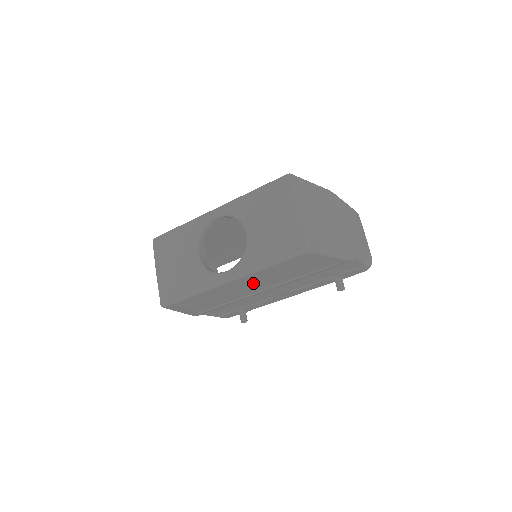
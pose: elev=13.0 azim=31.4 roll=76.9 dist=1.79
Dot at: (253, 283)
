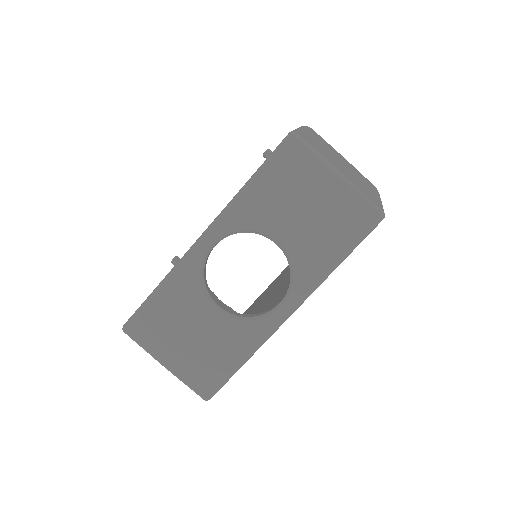
Dot at: occluded
